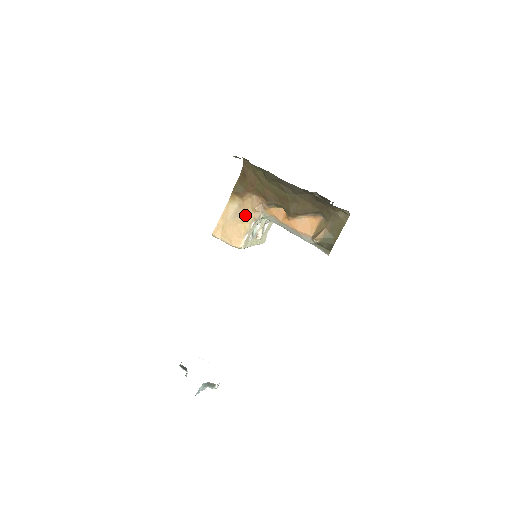
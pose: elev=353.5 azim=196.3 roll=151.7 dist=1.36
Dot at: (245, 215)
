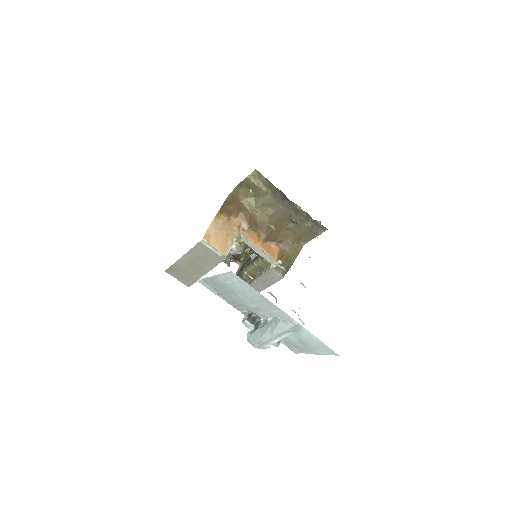
Dot at: (229, 231)
